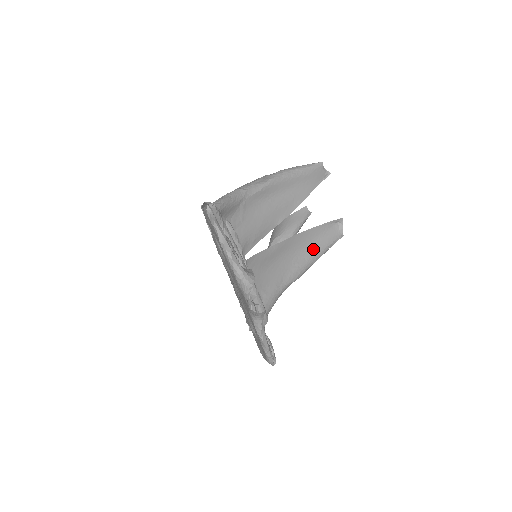
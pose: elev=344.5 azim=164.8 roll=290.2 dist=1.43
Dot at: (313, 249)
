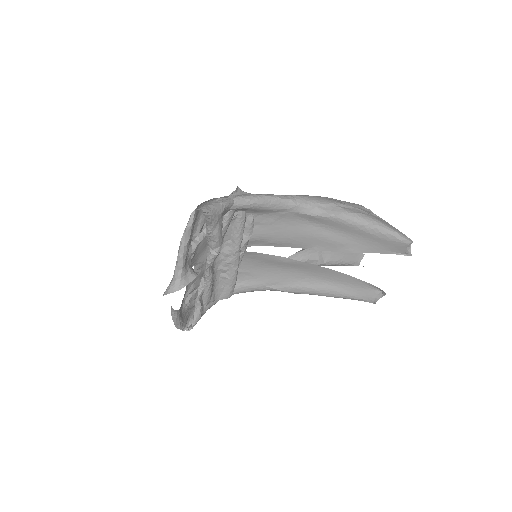
Dot at: (332, 287)
